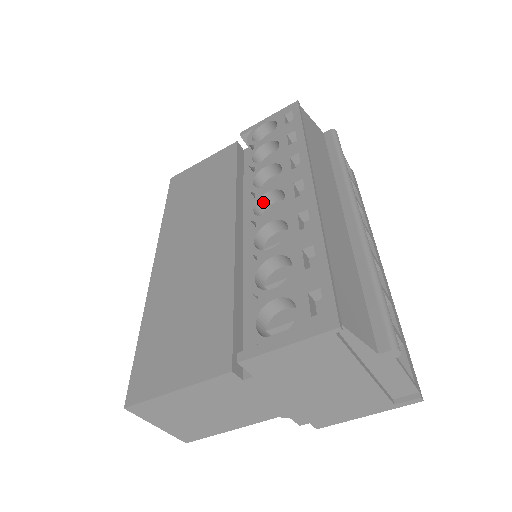
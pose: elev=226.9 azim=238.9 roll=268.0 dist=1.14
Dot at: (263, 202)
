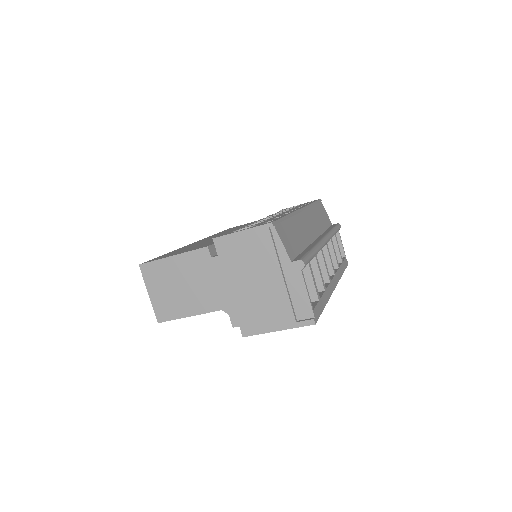
Dot at: occluded
